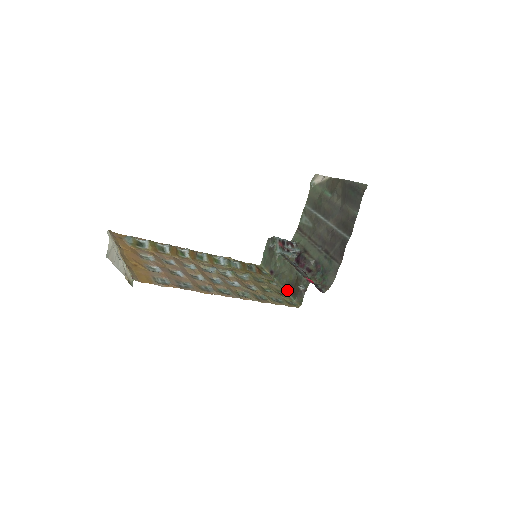
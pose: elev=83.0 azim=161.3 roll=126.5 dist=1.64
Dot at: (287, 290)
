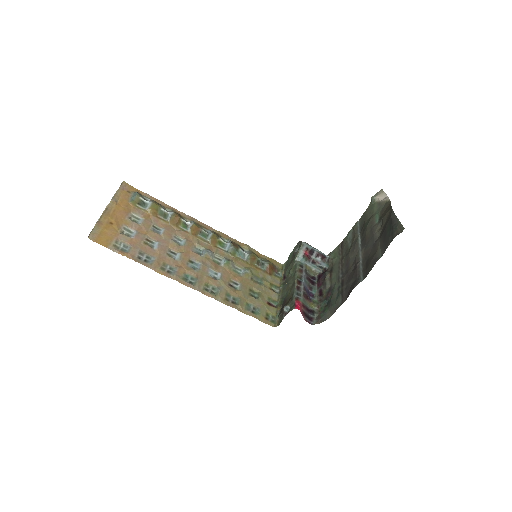
Dot at: (281, 303)
